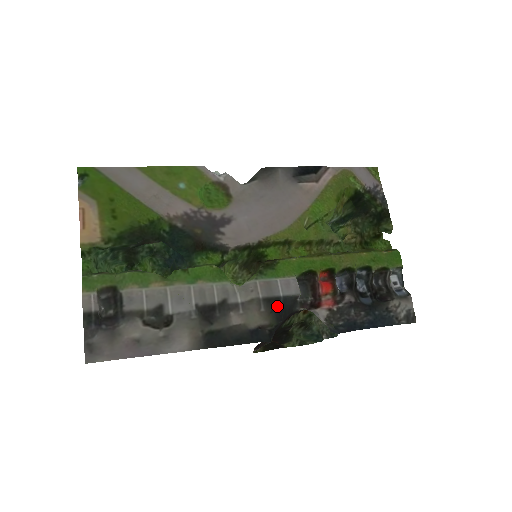
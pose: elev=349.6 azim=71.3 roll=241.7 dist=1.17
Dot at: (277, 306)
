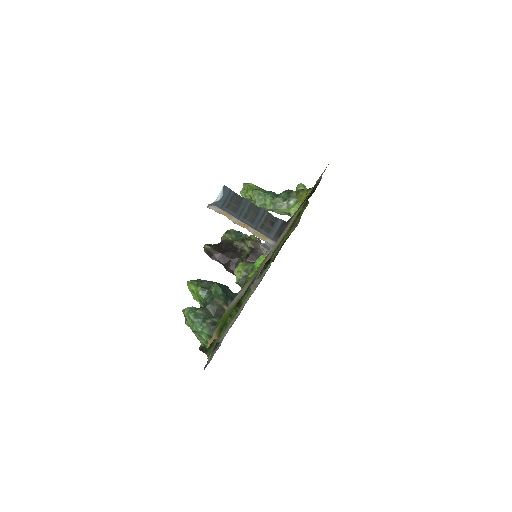
Dot at: occluded
